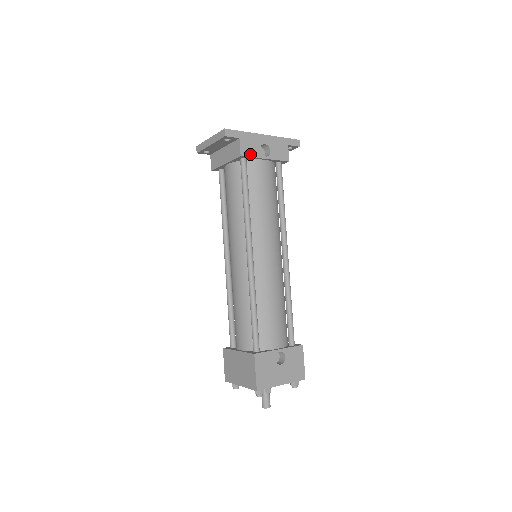
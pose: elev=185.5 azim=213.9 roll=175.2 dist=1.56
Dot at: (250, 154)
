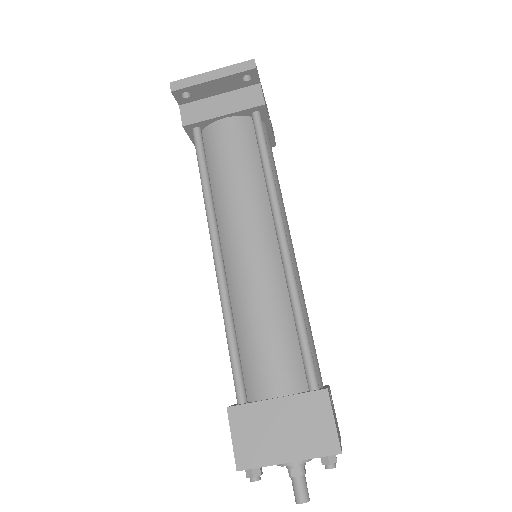
Dot at: (266, 110)
